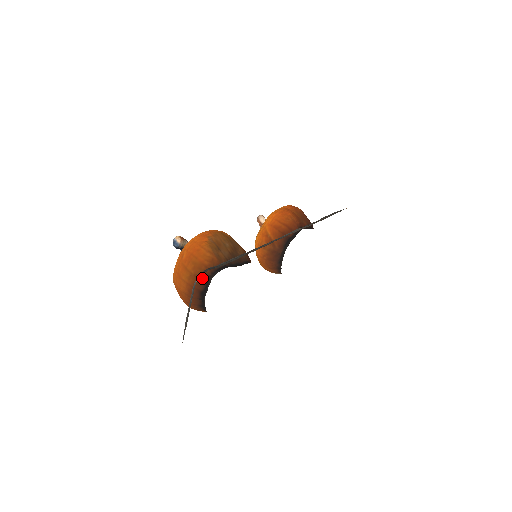
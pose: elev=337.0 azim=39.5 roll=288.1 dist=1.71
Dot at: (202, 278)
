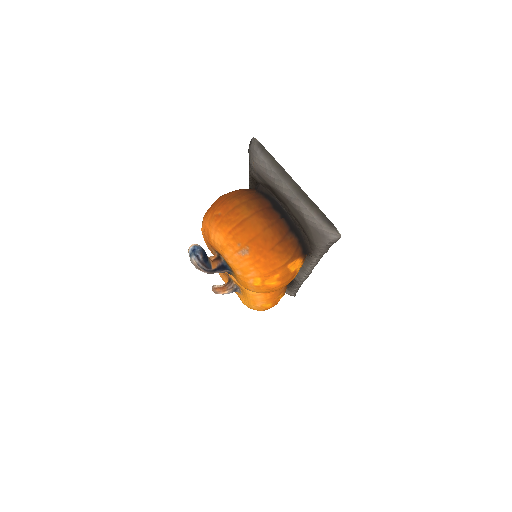
Dot at: (256, 196)
